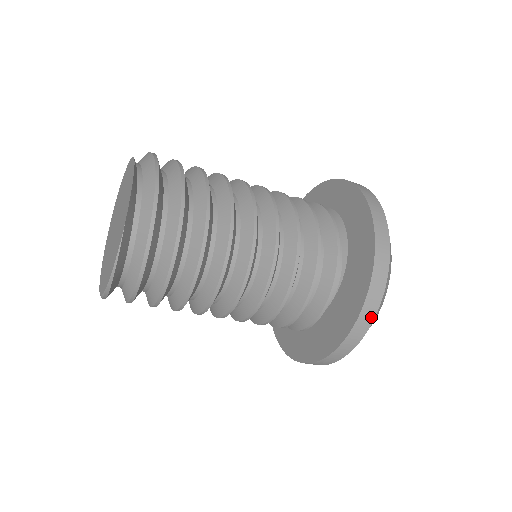
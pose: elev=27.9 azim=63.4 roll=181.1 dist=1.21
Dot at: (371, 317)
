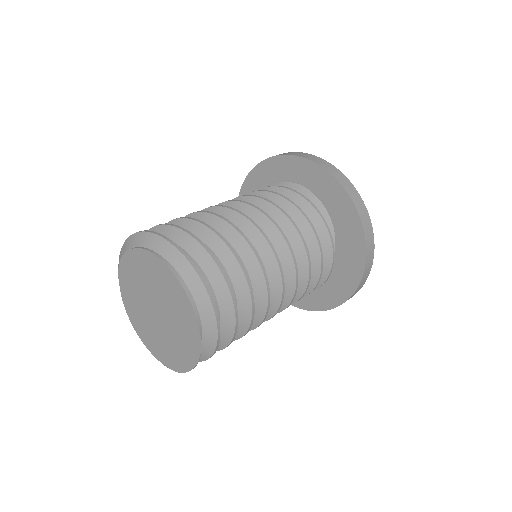
Dot at: occluded
